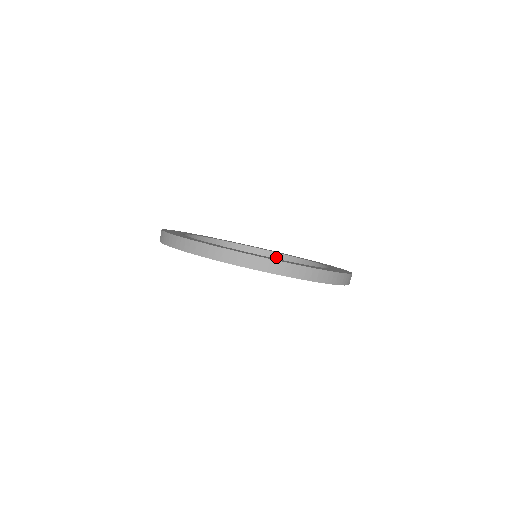
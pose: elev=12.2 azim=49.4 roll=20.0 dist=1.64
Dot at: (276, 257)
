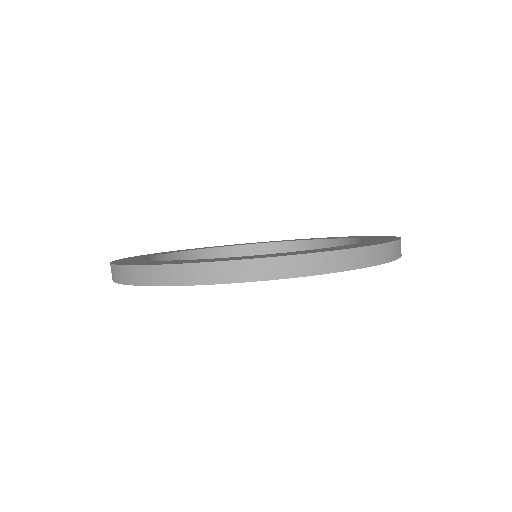
Dot at: (329, 246)
